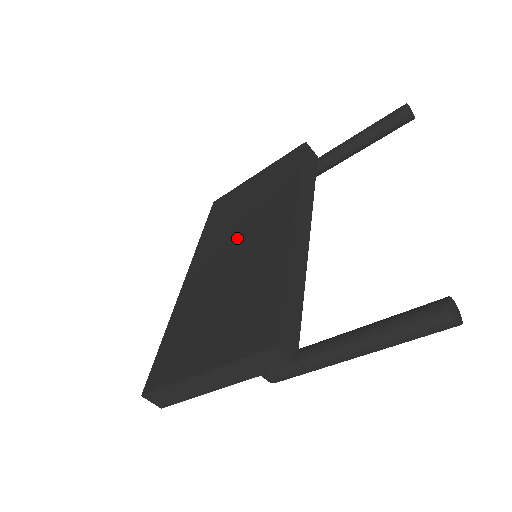
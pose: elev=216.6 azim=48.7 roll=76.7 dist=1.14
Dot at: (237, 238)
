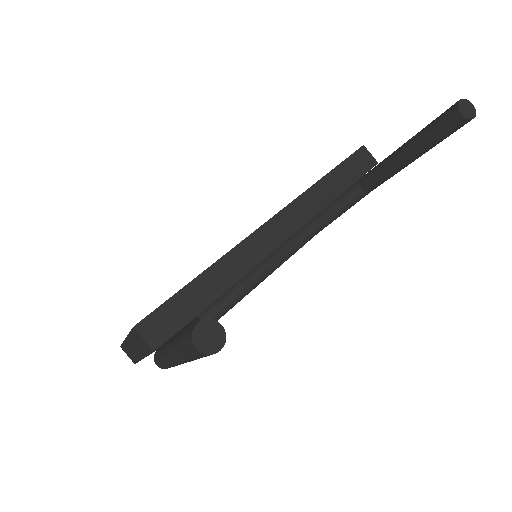
Dot at: occluded
